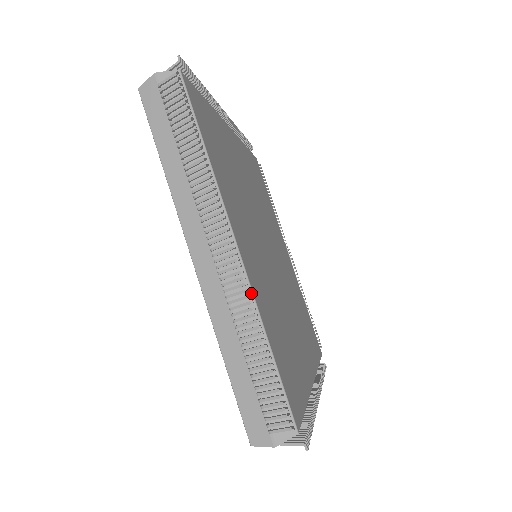
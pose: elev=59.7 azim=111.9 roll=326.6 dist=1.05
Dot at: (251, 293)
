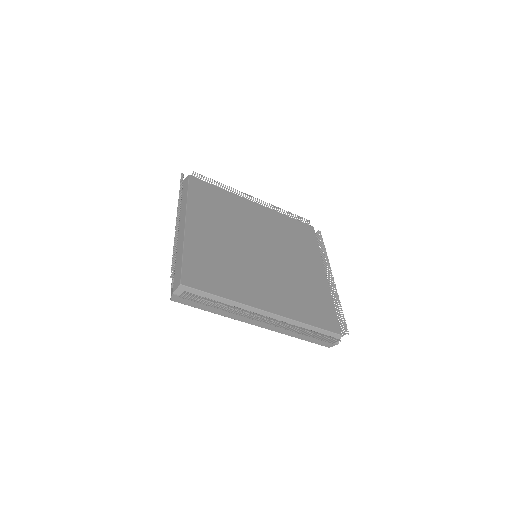
Dot at: (288, 319)
